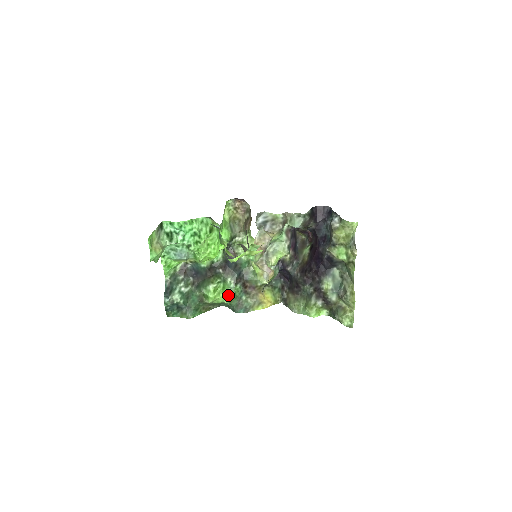
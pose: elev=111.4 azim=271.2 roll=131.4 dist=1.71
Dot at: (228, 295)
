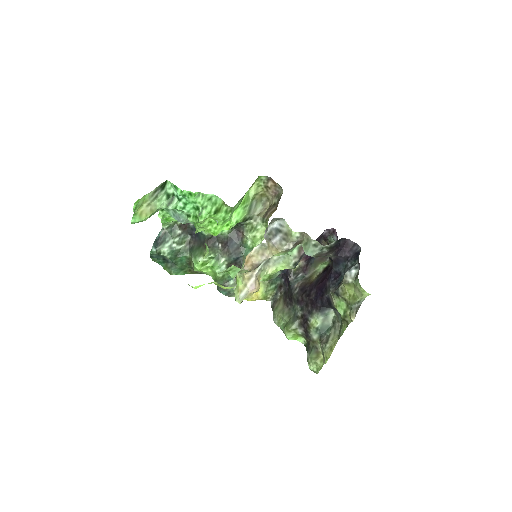
Dot at: (215, 274)
